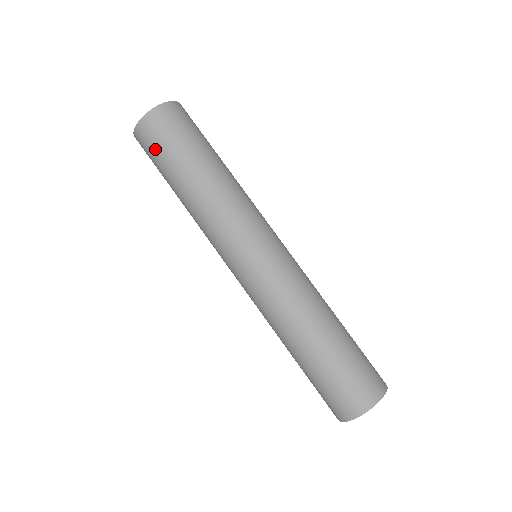
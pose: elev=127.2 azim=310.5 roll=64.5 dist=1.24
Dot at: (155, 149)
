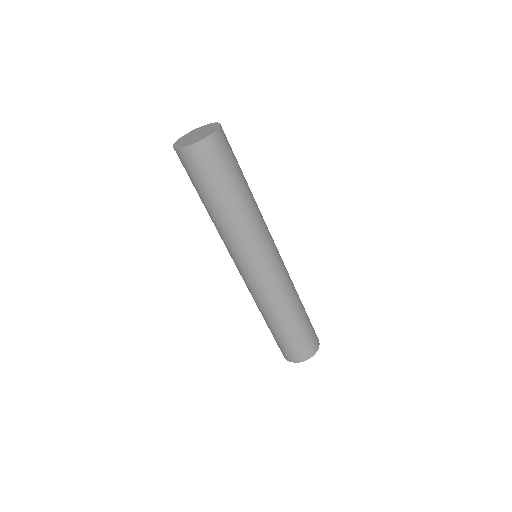
Dot at: (196, 173)
